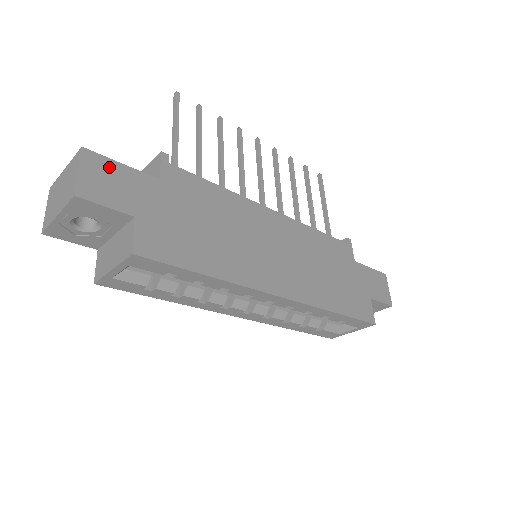
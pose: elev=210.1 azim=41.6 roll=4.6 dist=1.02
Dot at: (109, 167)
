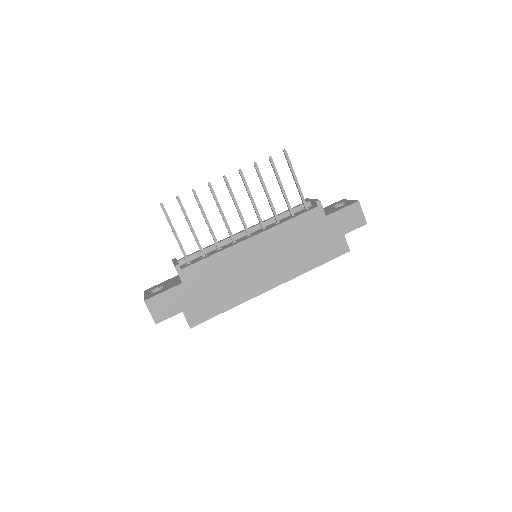
Dot at: (159, 299)
